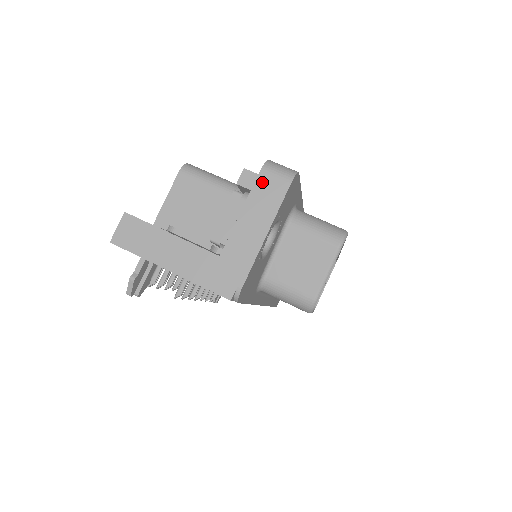
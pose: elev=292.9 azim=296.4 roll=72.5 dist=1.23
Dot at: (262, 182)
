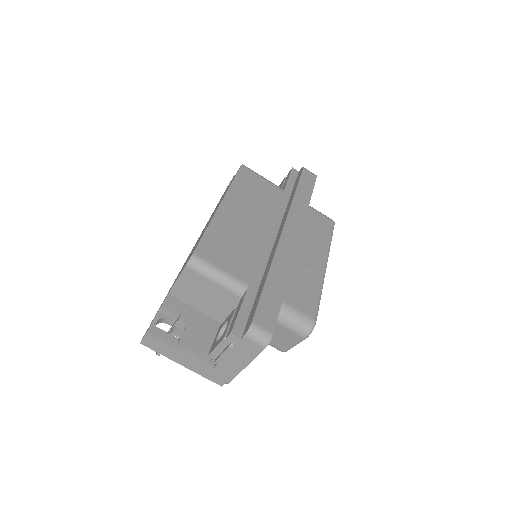
Dot at: (244, 343)
